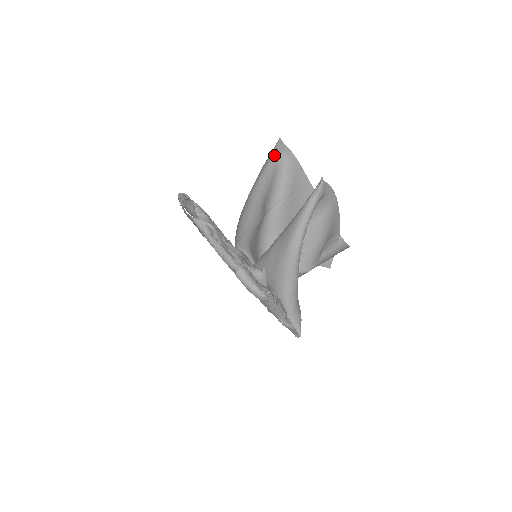
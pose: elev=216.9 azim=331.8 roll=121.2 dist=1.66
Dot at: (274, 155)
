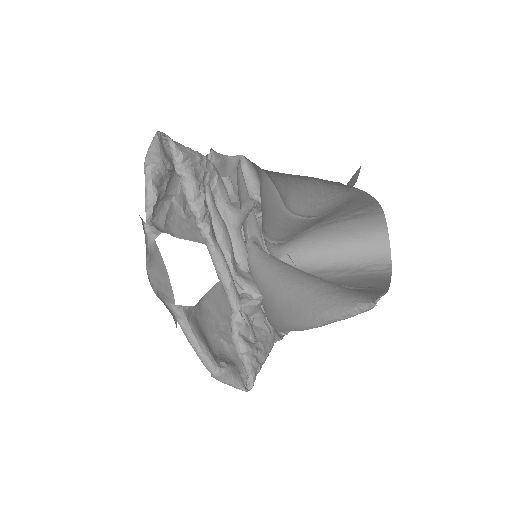
Dot at: (321, 179)
